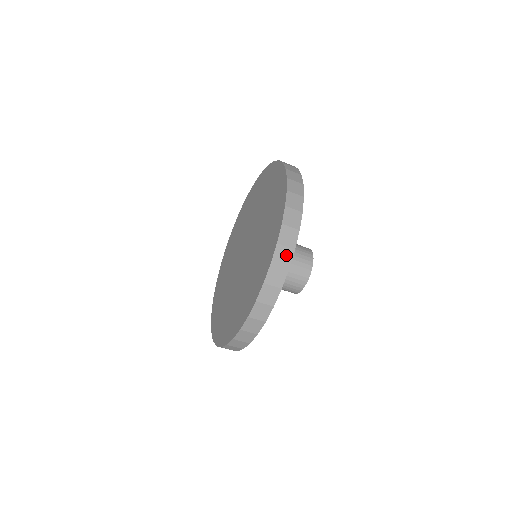
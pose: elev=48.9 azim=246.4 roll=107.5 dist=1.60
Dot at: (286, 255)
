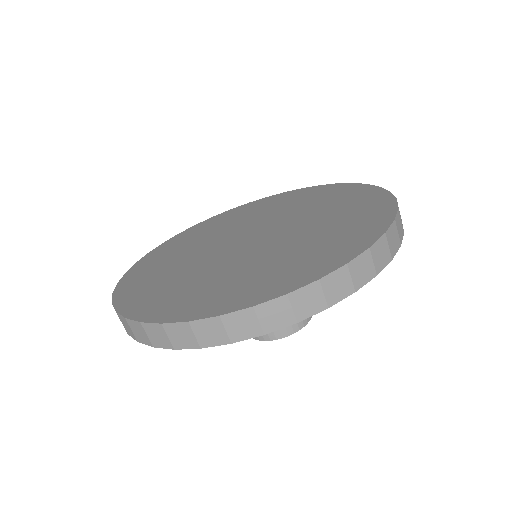
Dot at: occluded
